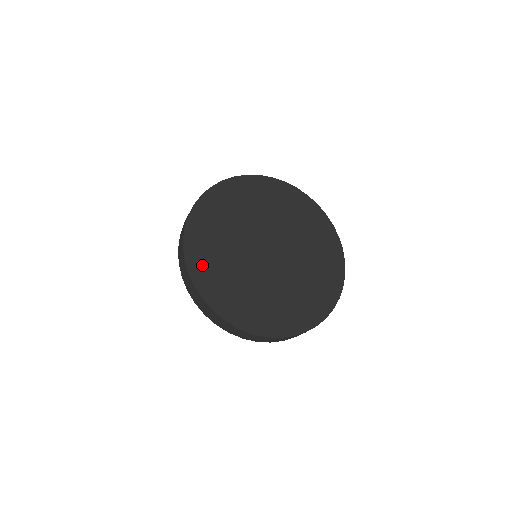
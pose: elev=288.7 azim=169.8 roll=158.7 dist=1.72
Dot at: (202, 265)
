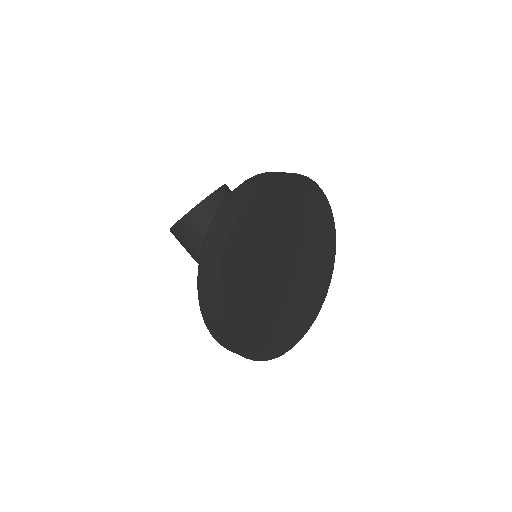
Dot at: (241, 330)
